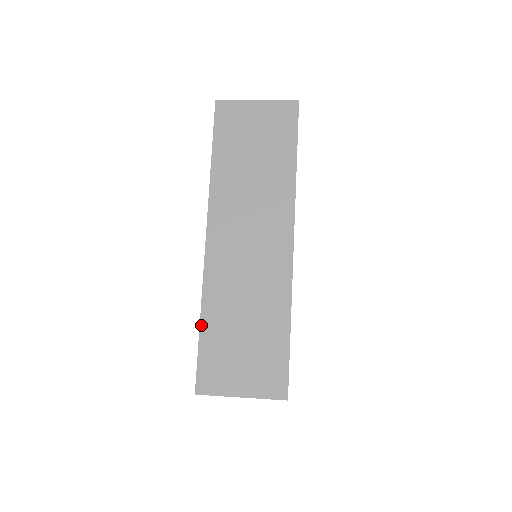
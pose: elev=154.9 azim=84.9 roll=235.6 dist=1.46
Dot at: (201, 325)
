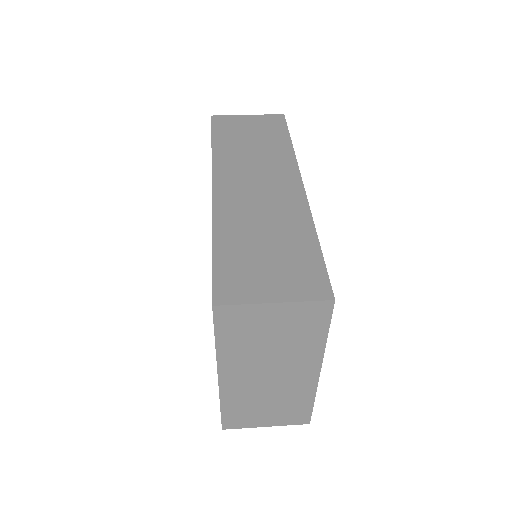
Dot at: (214, 245)
